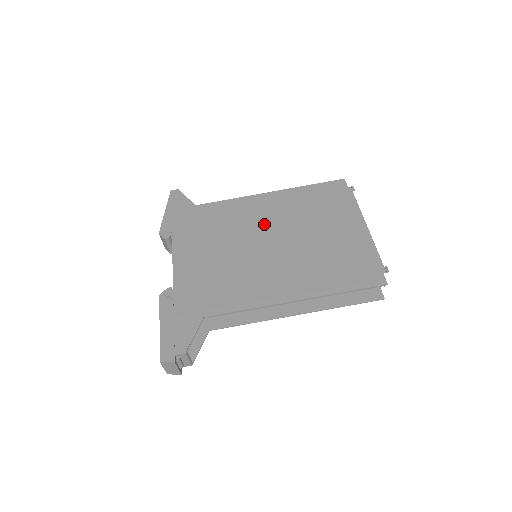
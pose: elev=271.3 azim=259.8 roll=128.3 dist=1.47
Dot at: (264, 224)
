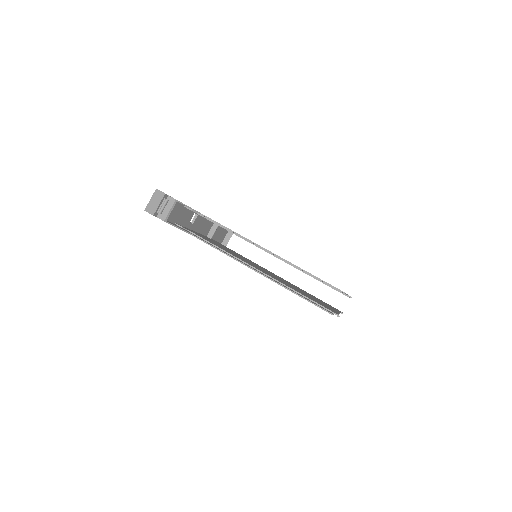
Dot at: occluded
